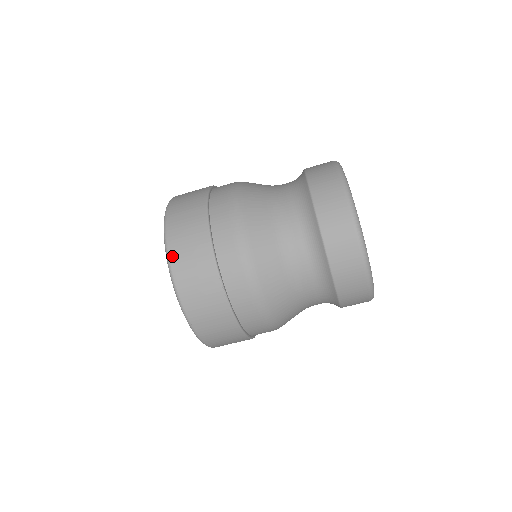
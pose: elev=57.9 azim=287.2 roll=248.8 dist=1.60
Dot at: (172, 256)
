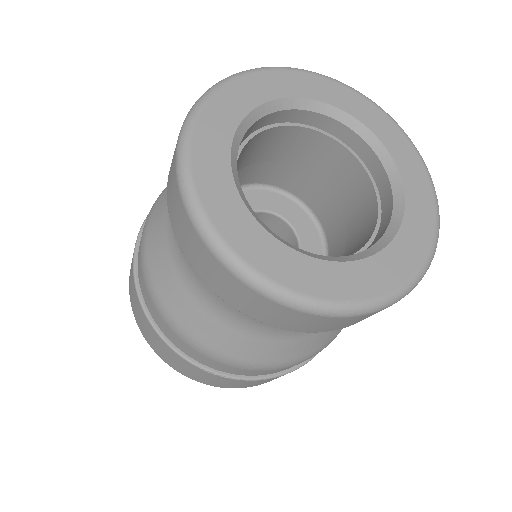
Dot at: (155, 351)
